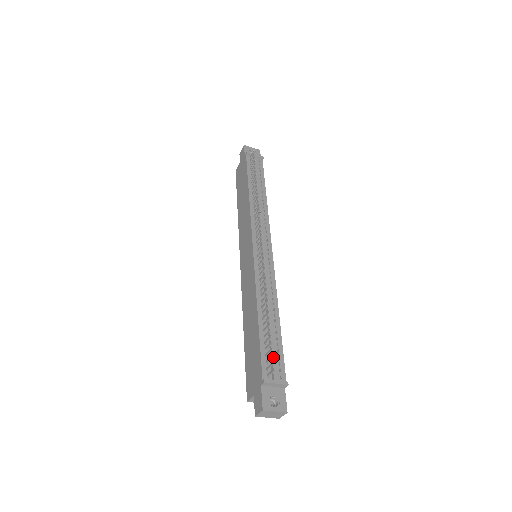
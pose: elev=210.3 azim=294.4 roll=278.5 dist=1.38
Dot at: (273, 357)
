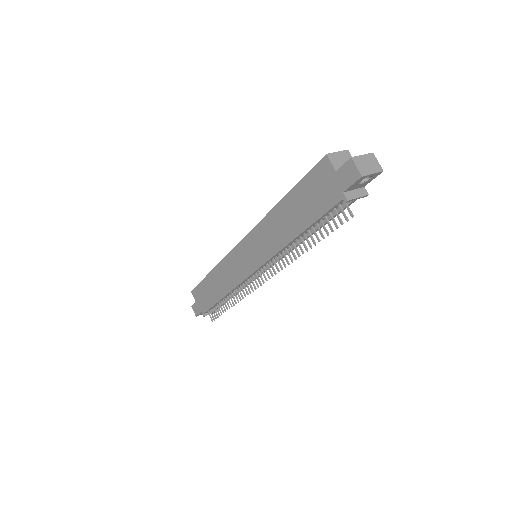
Dot at: occluded
